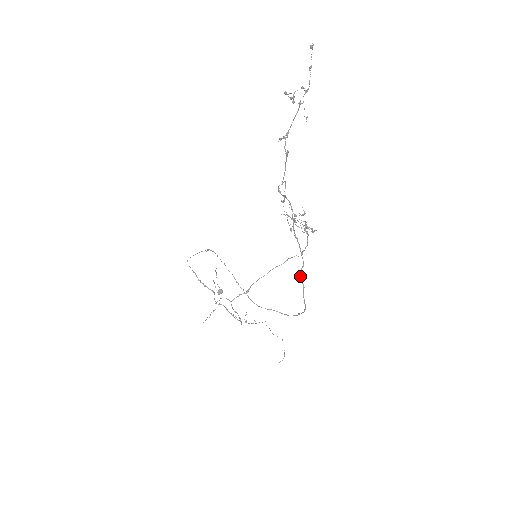
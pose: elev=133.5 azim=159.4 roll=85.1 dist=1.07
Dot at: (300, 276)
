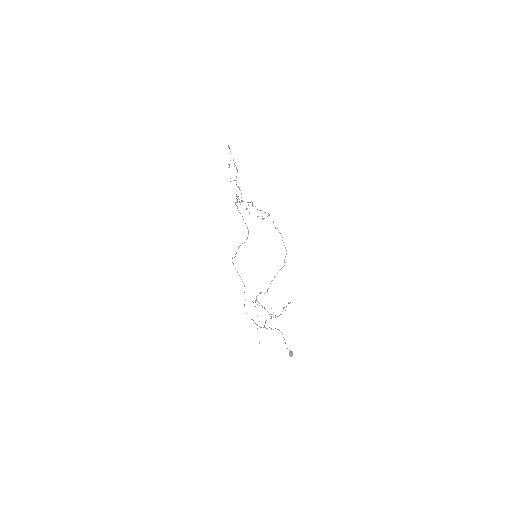
Dot at: (235, 204)
